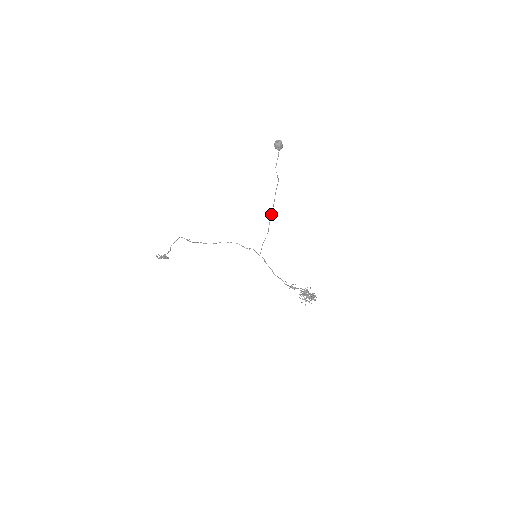
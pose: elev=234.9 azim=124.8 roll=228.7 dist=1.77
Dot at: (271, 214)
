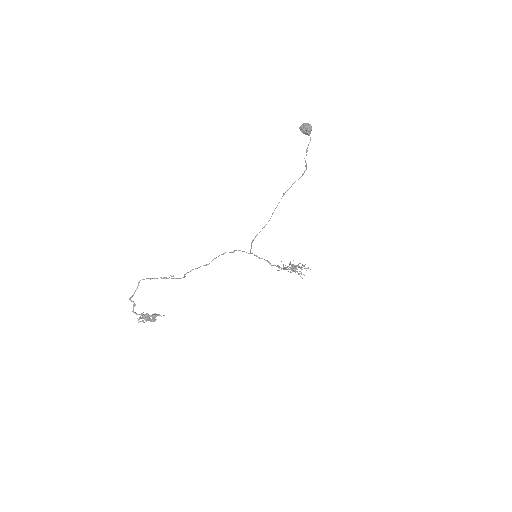
Dot at: (277, 205)
